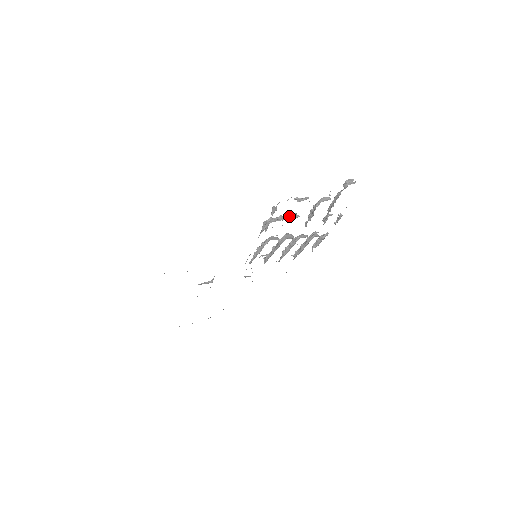
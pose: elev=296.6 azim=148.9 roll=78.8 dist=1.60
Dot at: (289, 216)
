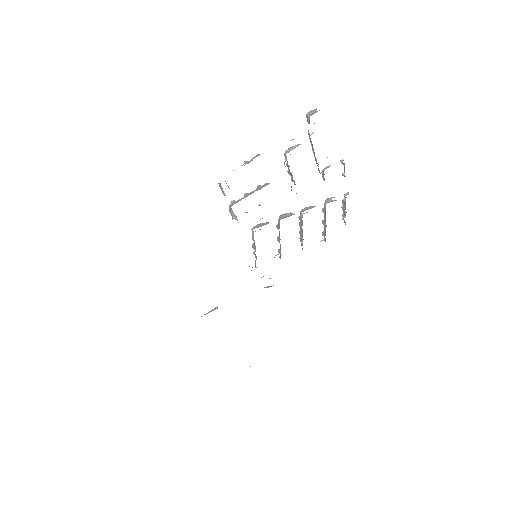
Dot at: (257, 189)
